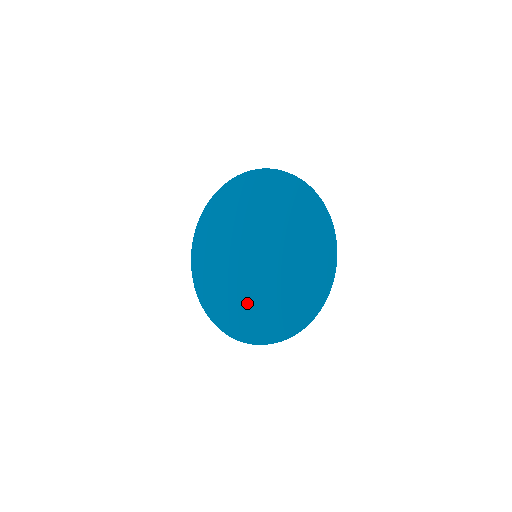
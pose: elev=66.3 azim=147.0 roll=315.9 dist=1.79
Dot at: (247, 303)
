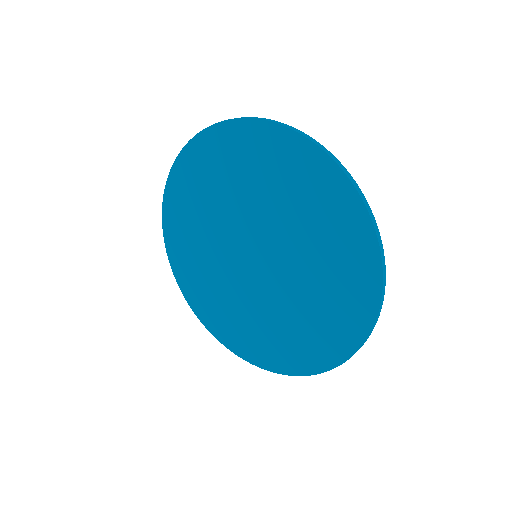
Dot at: (306, 309)
